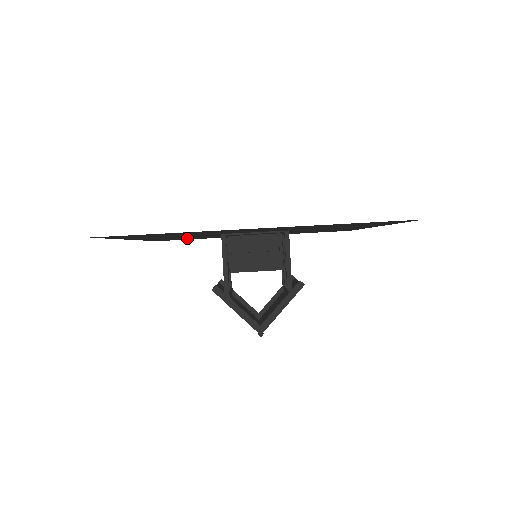
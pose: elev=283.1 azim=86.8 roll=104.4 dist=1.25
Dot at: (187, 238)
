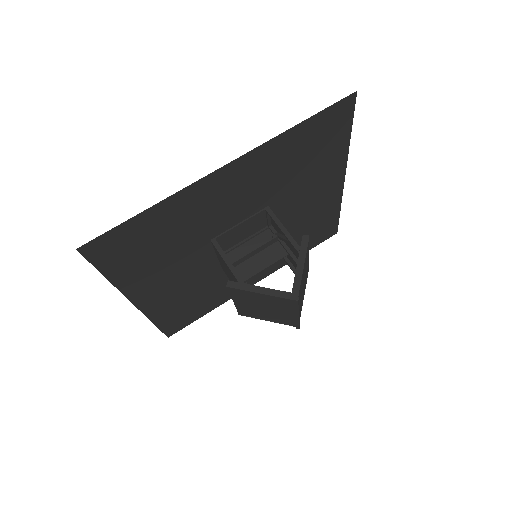
Dot at: (191, 302)
